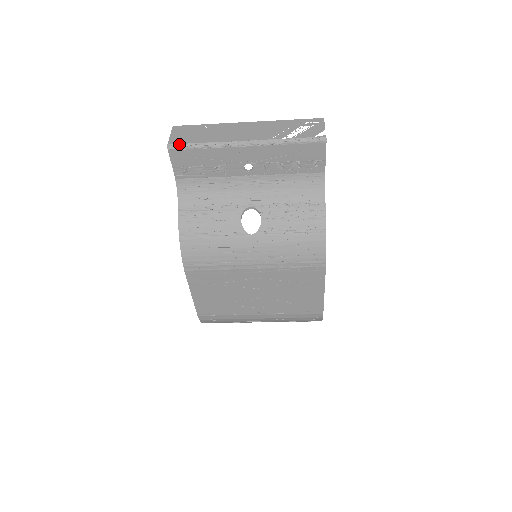
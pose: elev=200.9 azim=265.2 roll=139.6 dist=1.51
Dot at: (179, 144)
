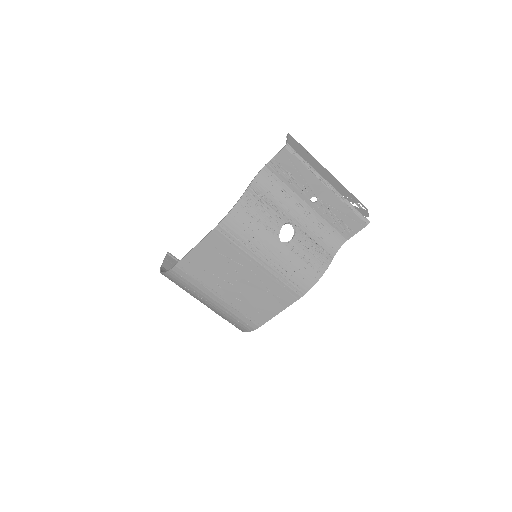
Dot at: (294, 150)
